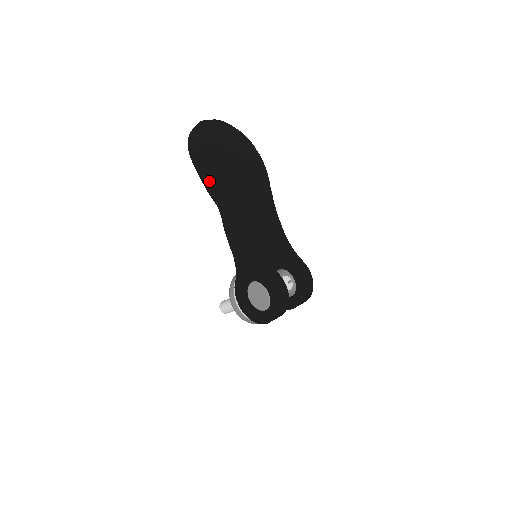
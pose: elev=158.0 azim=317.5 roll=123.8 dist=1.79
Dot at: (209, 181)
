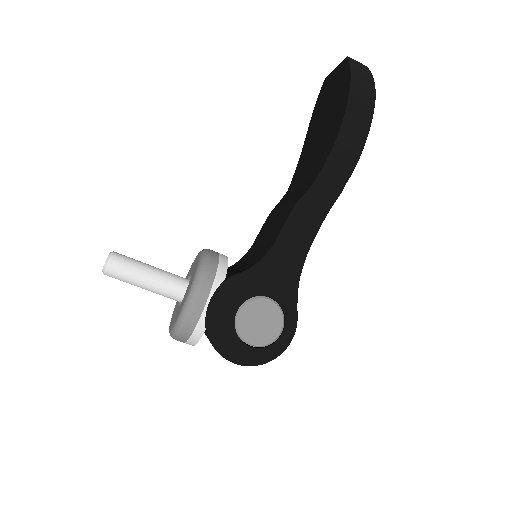
Dot at: (351, 143)
